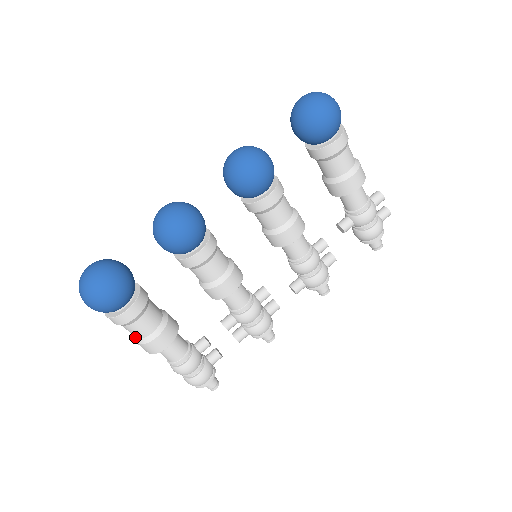
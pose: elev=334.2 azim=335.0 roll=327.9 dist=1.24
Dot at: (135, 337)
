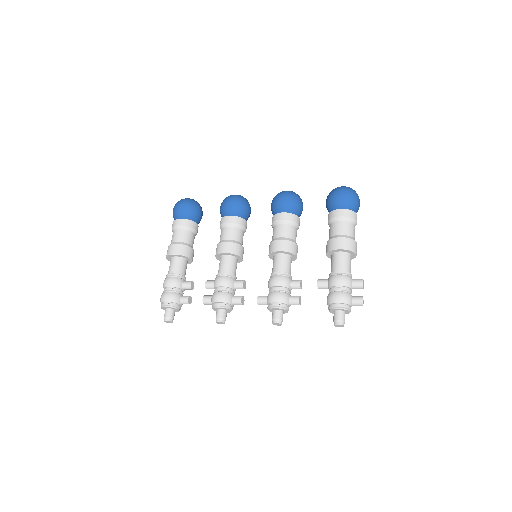
Dot at: occluded
